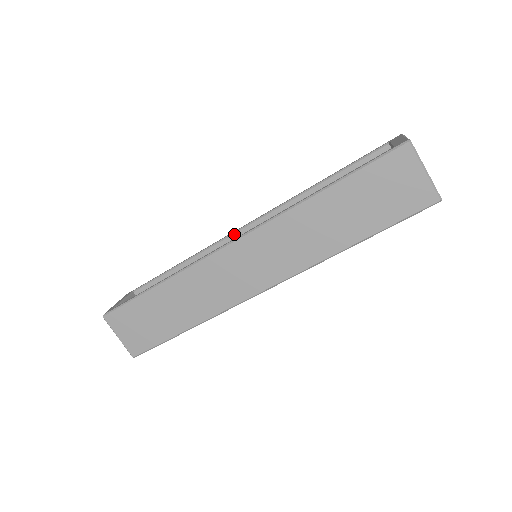
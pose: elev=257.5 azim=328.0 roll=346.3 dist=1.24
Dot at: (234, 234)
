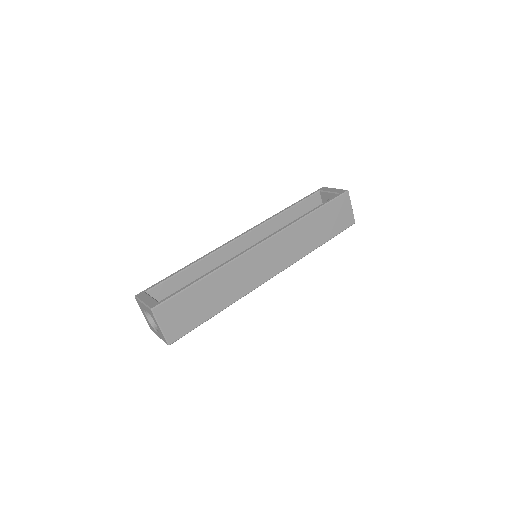
Dot at: (234, 242)
